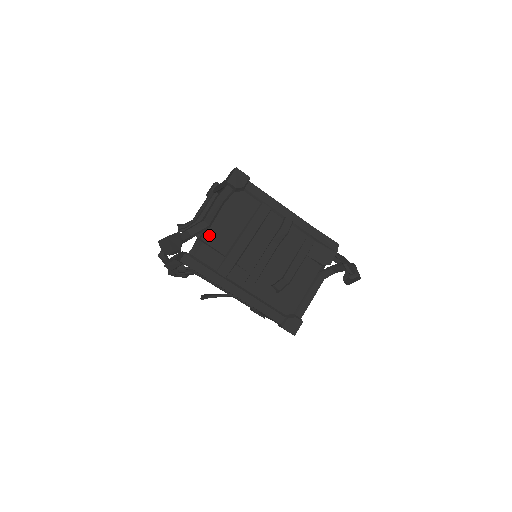
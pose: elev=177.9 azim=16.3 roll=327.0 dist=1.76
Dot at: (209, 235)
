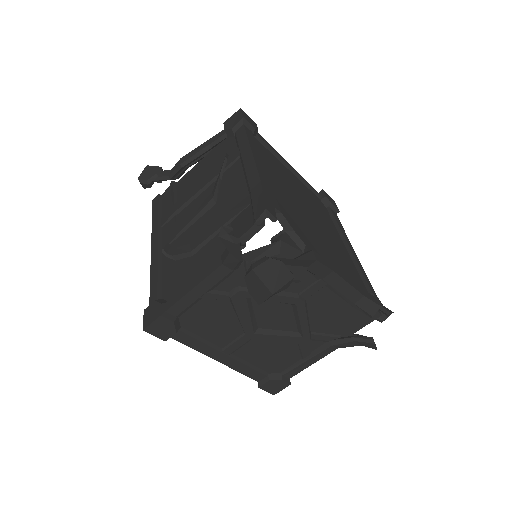
Dot at: (183, 180)
